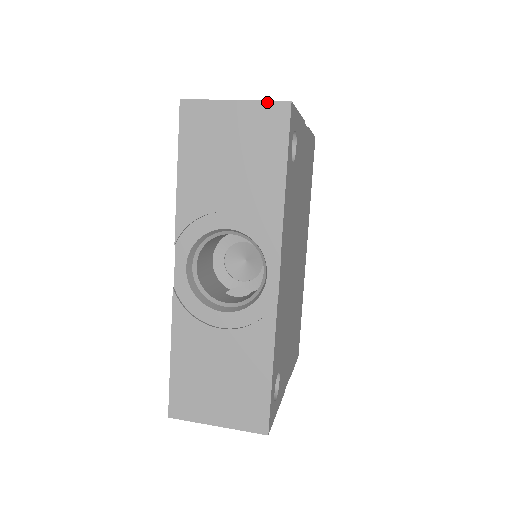
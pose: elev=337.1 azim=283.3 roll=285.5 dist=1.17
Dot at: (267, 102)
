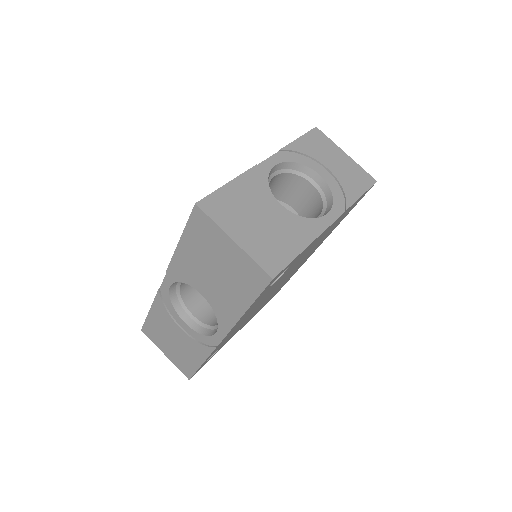
Dot at: (256, 264)
